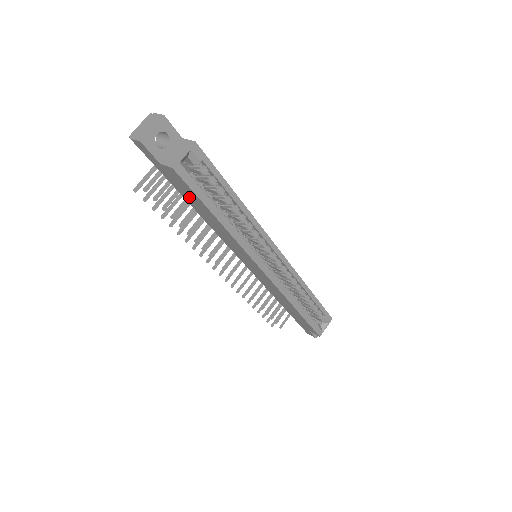
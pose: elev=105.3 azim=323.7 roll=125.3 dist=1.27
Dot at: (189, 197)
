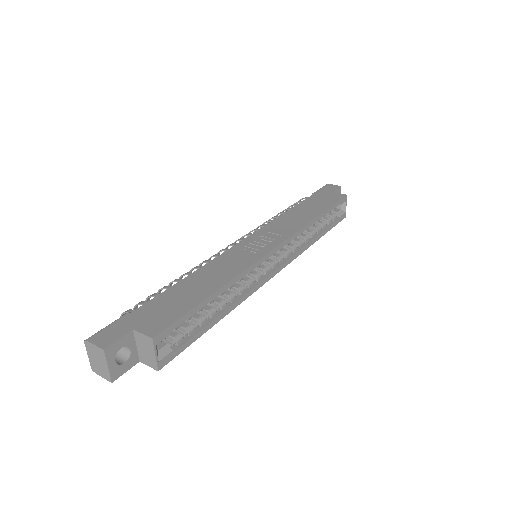
Dot at: occluded
